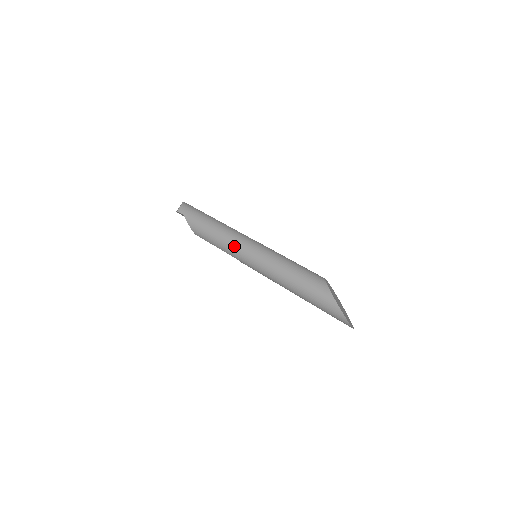
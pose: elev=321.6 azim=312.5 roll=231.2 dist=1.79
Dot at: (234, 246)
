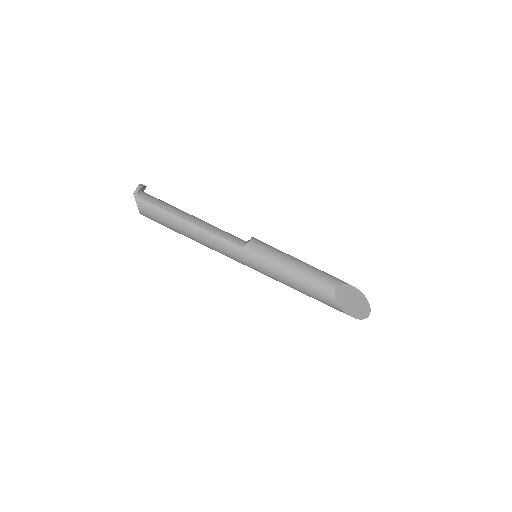
Dot at: occluded
